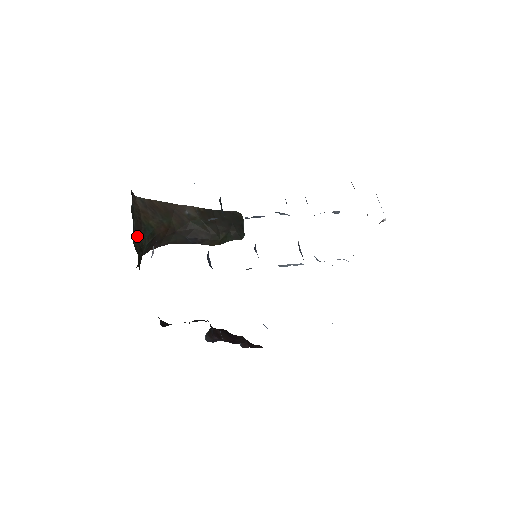
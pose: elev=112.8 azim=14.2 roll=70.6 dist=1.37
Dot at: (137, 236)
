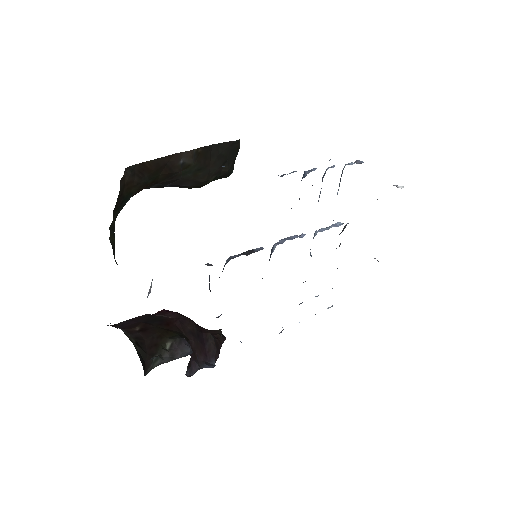
Dot at: occluded
